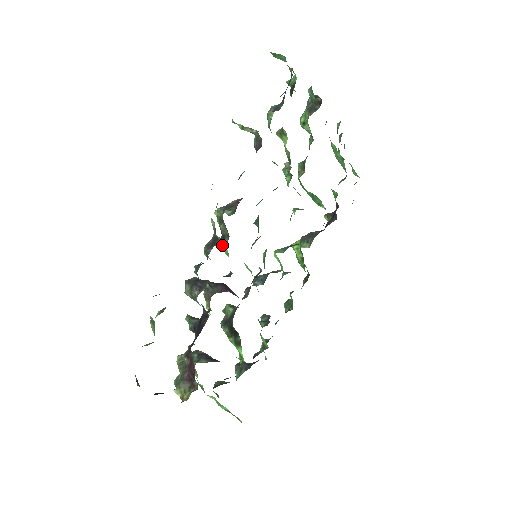
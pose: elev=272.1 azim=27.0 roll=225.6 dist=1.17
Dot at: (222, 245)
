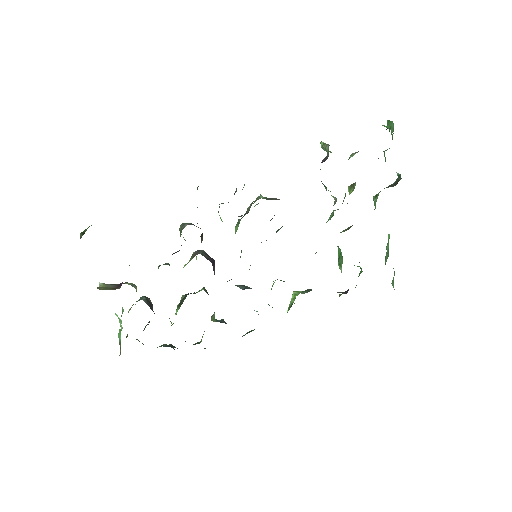
Dot at: occluded
